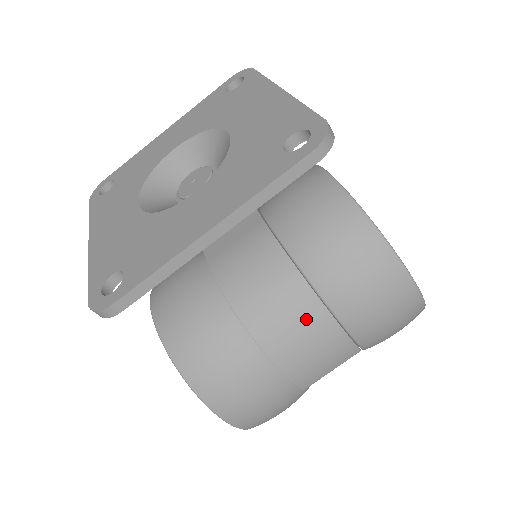
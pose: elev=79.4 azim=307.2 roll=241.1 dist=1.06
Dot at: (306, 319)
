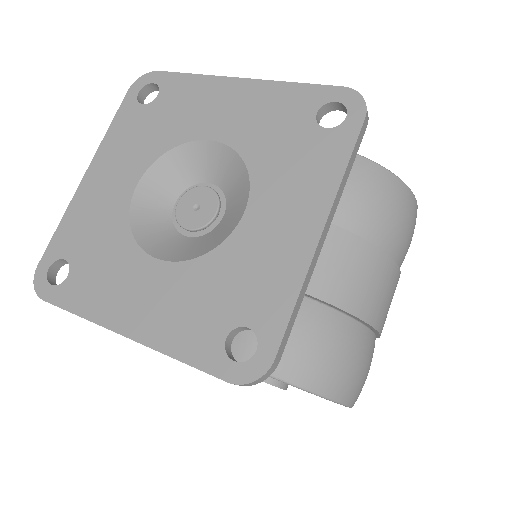
Dot at: (379, 273)
